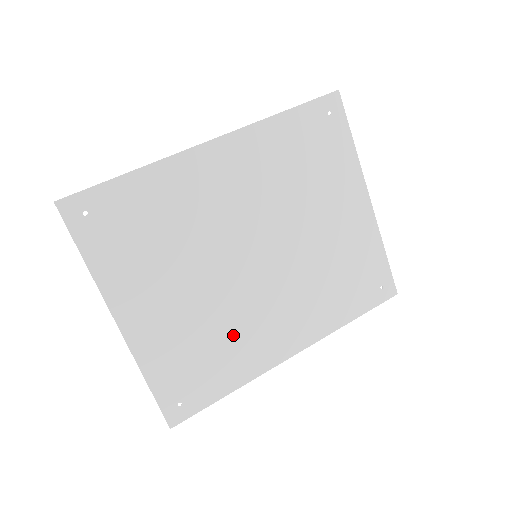
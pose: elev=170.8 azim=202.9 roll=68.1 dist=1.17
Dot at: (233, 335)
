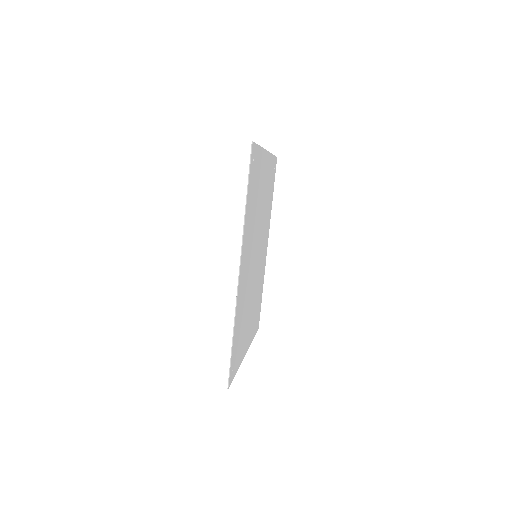
Dot at: (259, 283)
